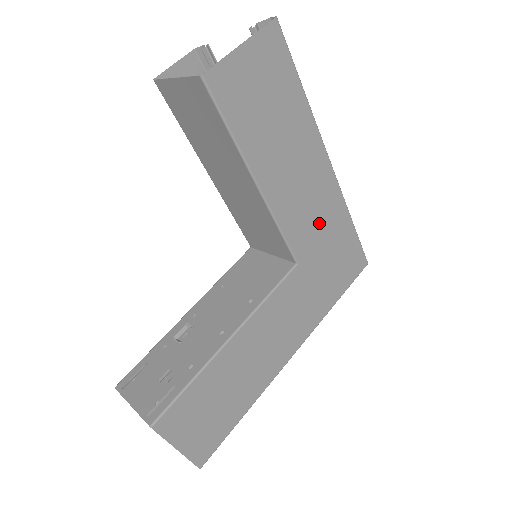
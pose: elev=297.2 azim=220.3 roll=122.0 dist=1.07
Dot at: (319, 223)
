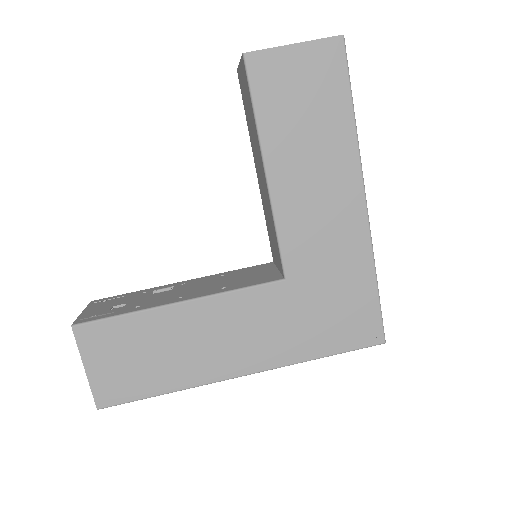
Dot at: (328, 253)
